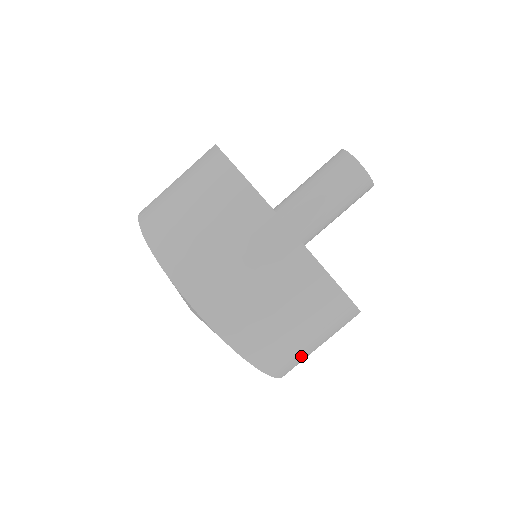
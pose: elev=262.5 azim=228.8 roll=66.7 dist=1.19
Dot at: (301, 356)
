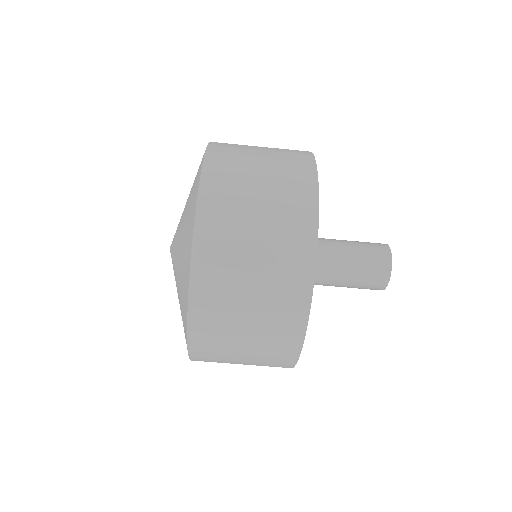
Dot at: occluded
